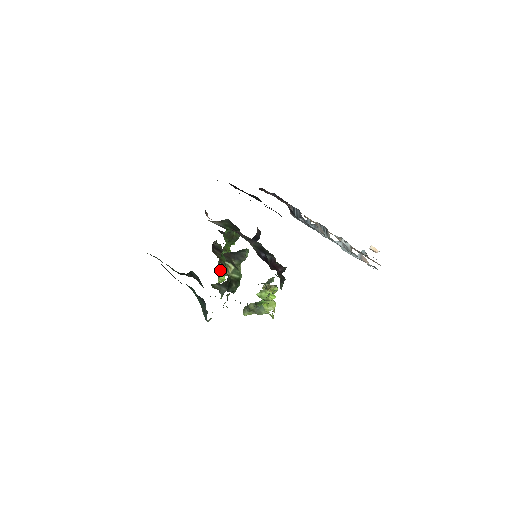
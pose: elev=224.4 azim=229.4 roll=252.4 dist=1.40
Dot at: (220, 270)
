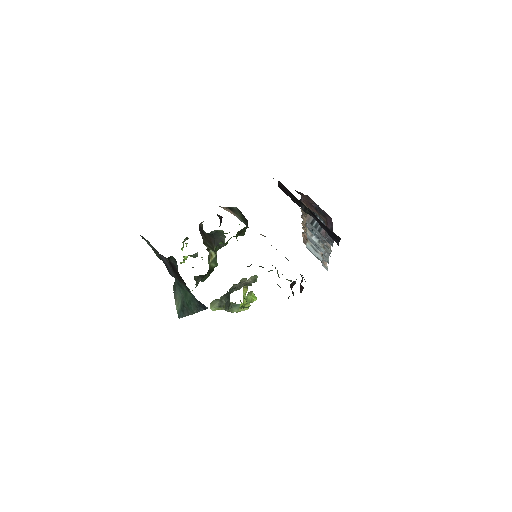
Dot at: occluded
